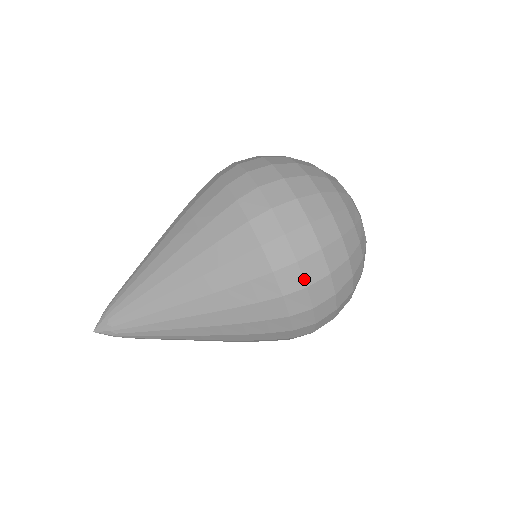
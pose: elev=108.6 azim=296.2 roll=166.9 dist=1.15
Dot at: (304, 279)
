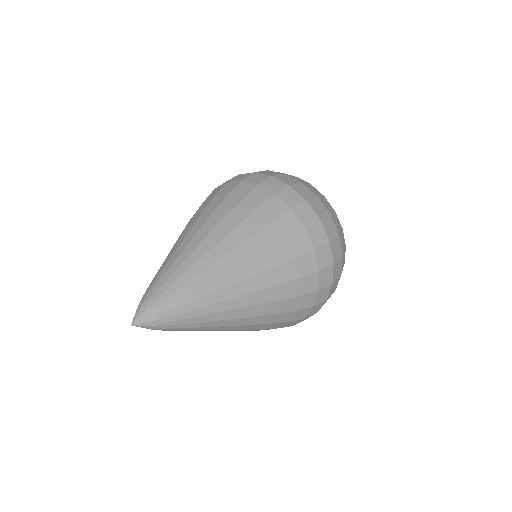
Dot at: (332, 256)
